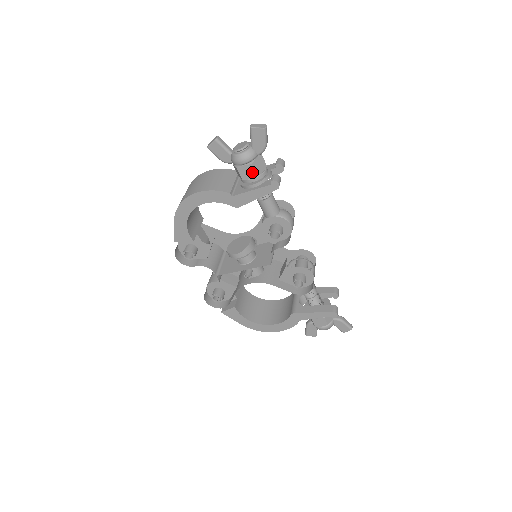
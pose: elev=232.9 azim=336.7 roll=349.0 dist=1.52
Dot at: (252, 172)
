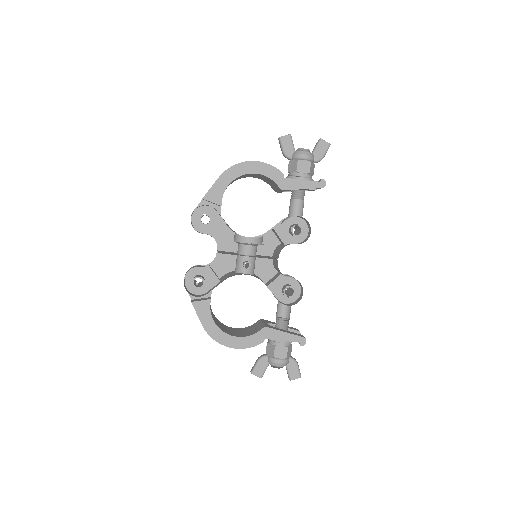
Dot at: (307, 168)
